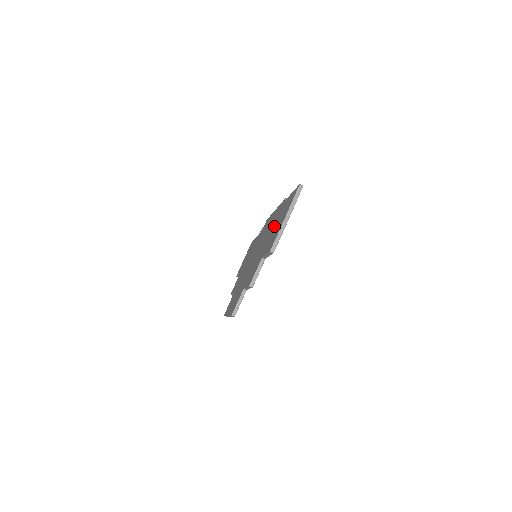
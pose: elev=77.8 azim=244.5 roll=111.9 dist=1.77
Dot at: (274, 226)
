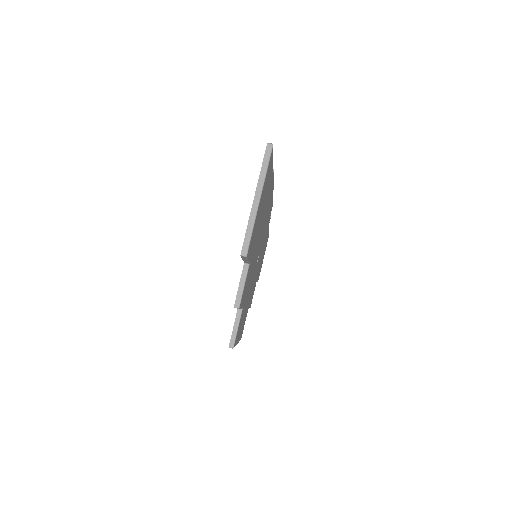
Dot at: occluded
